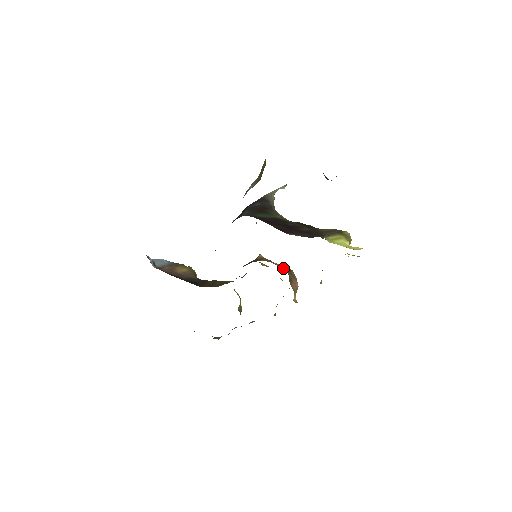
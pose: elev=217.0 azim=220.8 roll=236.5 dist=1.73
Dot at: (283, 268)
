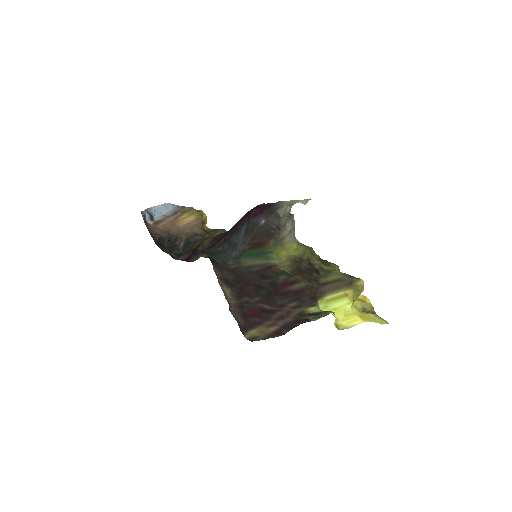
Dot at: occluded
